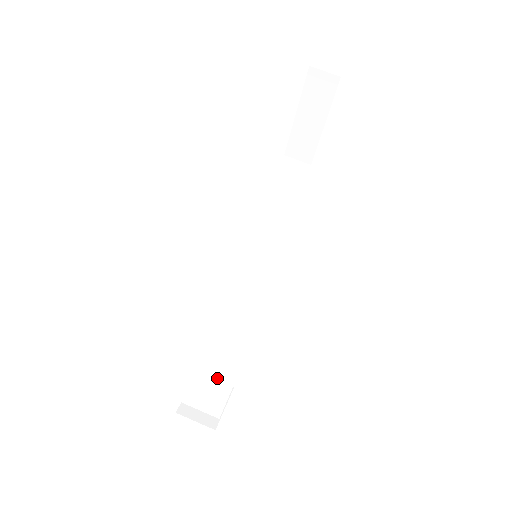
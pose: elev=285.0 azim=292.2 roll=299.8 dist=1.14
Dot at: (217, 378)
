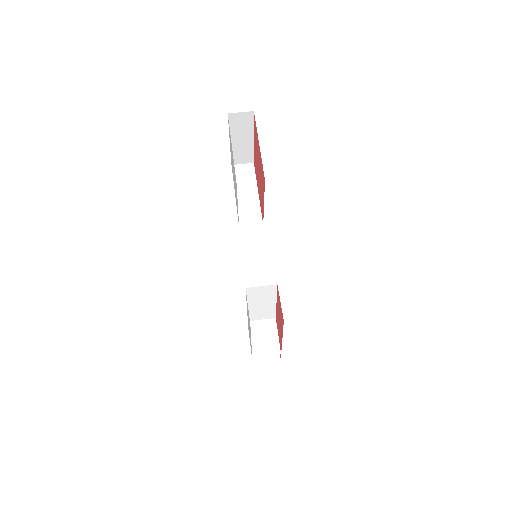
Dot at: (265, 331)
